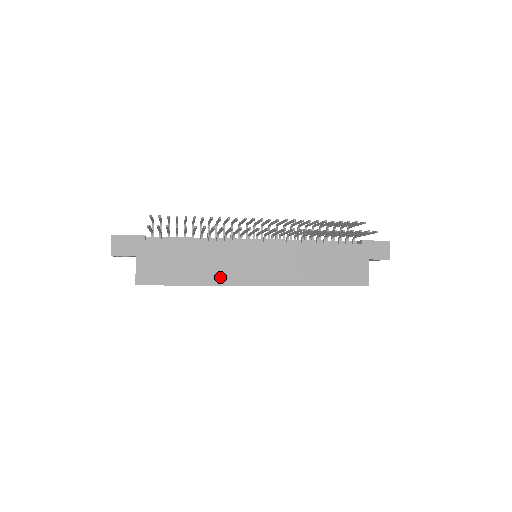
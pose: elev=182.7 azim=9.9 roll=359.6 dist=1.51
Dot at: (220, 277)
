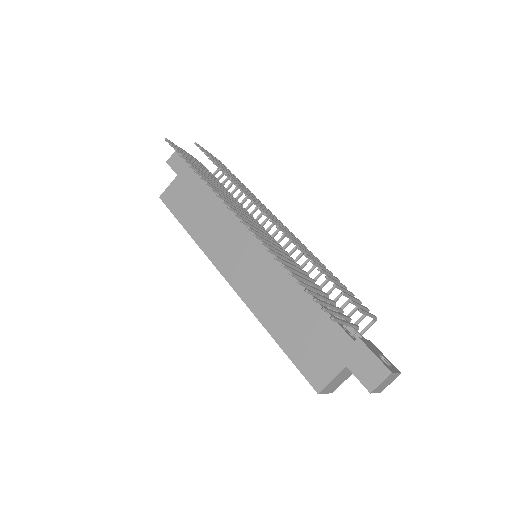
Dot at: (208, 243)
